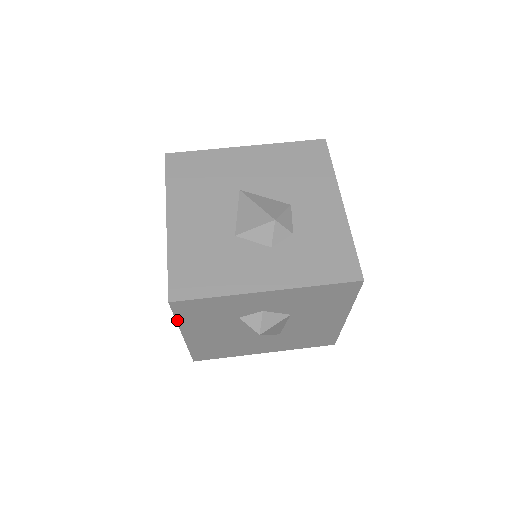
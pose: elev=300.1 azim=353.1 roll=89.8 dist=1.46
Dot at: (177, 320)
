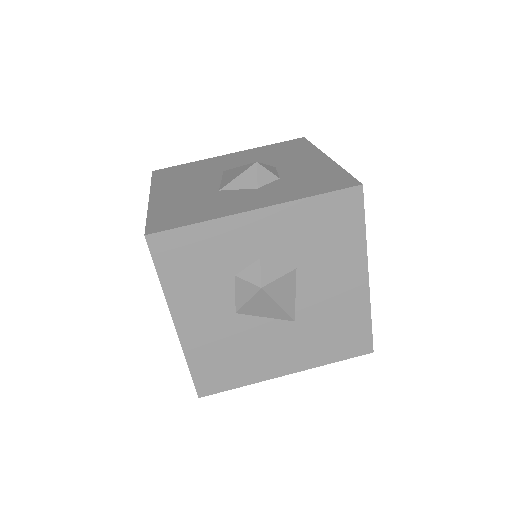
Dot at: (161, 281)
